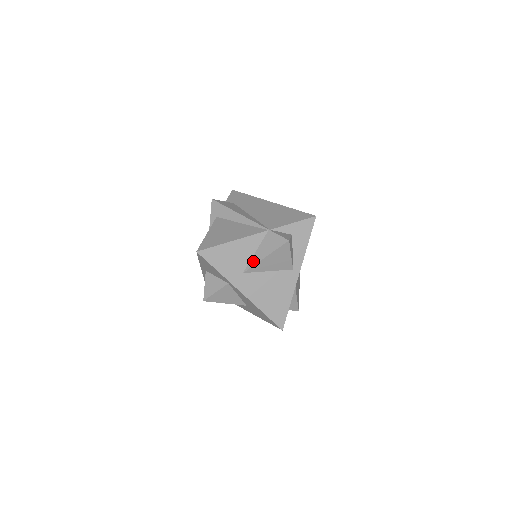
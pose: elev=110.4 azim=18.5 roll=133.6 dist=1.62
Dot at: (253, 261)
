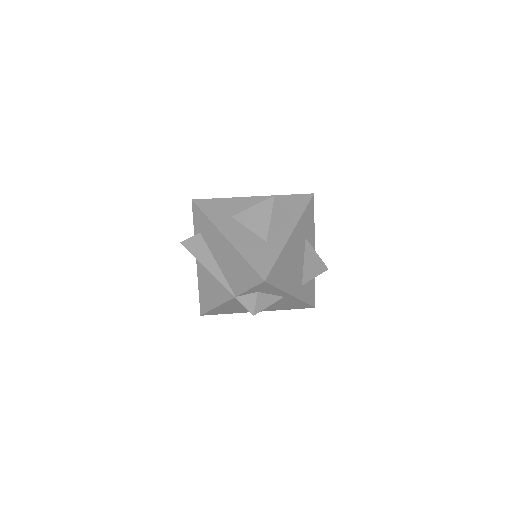
Dot at: occluded
